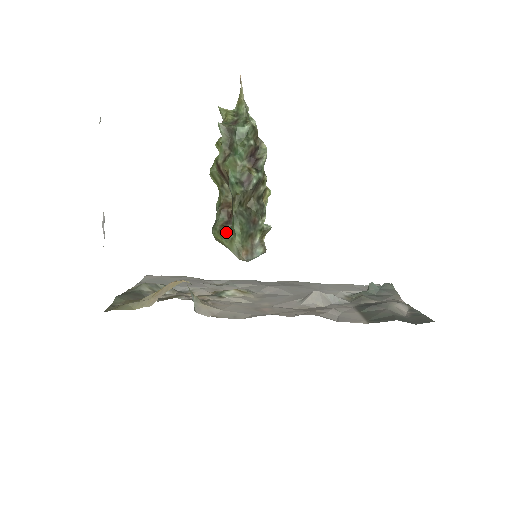
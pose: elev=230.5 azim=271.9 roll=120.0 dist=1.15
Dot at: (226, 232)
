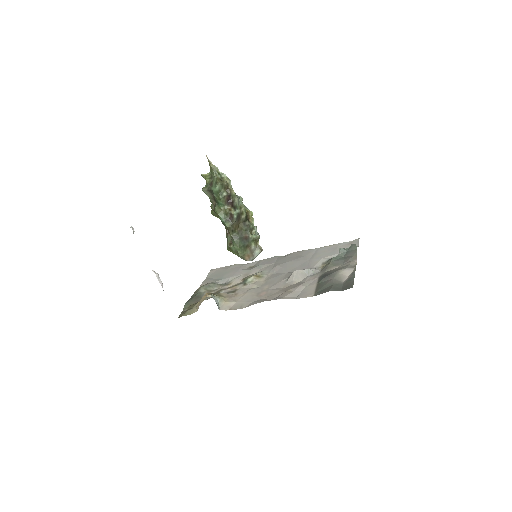
Dot at: (233, 248)
